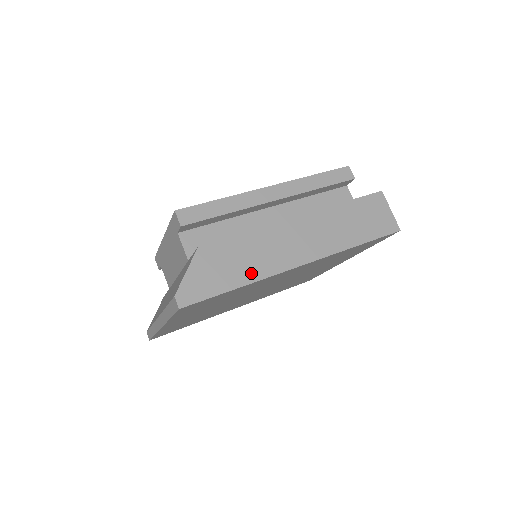
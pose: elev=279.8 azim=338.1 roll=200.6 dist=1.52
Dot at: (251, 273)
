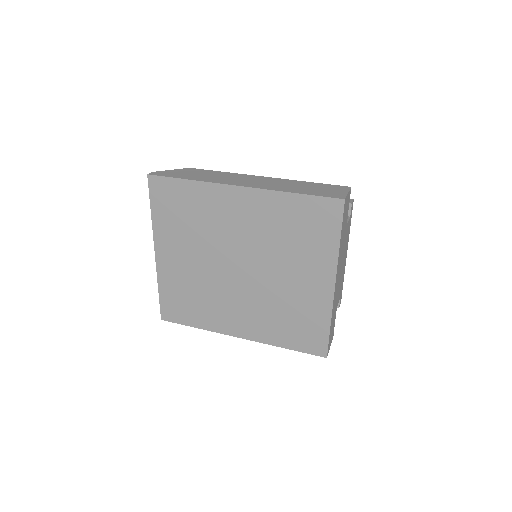
Dot at: (202, 179)
